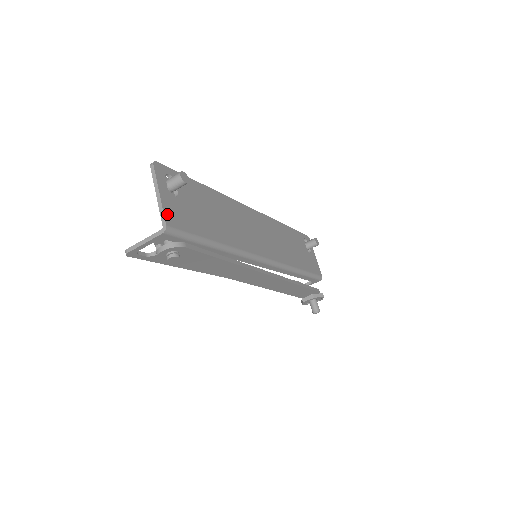
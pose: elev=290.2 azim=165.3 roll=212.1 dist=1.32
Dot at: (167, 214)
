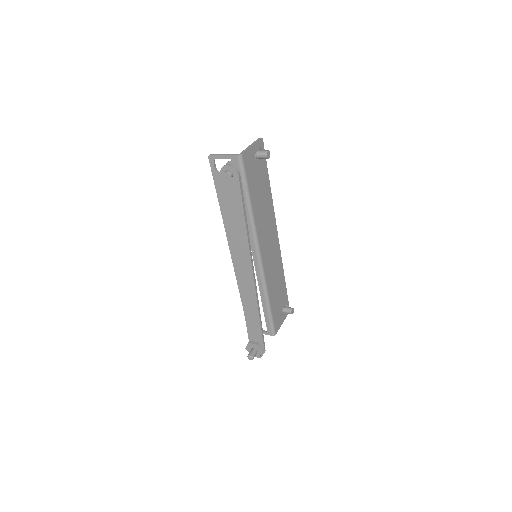
Dot at: (247, 153)
